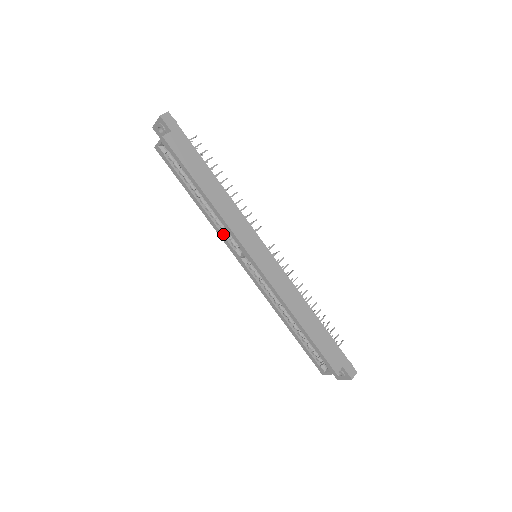
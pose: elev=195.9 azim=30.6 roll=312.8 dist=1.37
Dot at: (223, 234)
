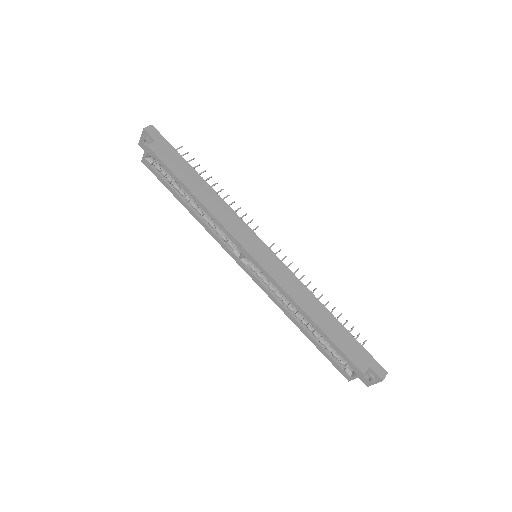
Dot at: (218, 237)
